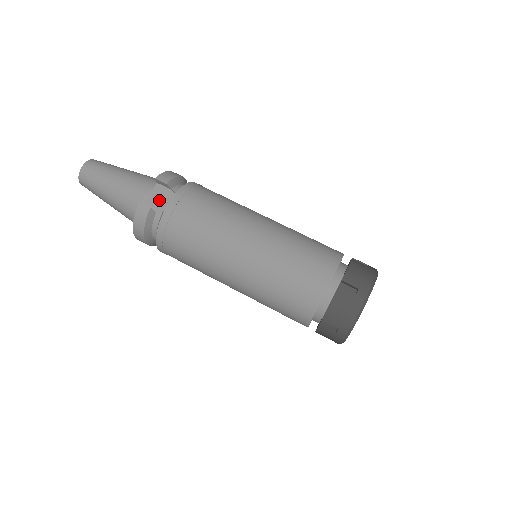
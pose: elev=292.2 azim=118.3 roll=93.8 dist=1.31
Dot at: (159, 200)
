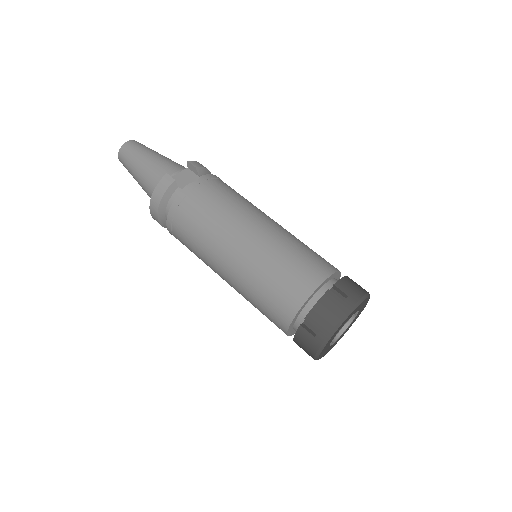
Dot at: (184, 180)
